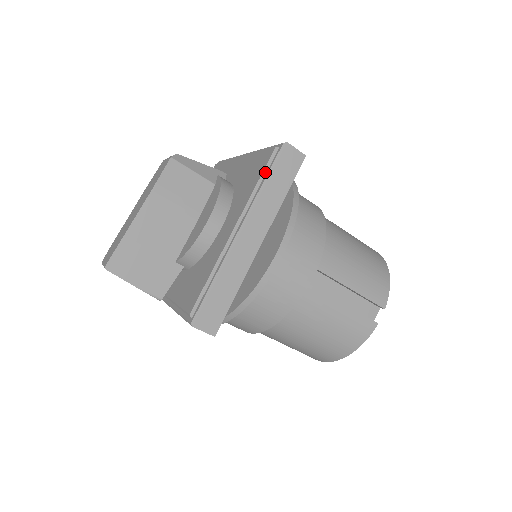
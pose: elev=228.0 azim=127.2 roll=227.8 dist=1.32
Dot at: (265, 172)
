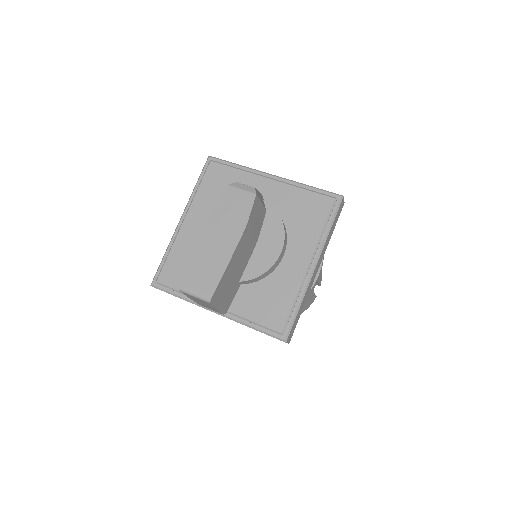
Dot at: (329, 218)
